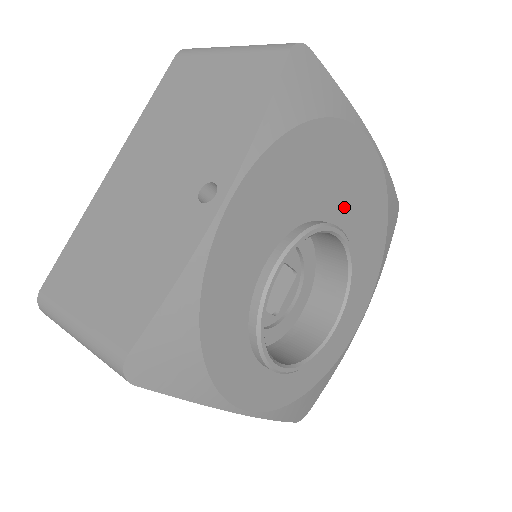
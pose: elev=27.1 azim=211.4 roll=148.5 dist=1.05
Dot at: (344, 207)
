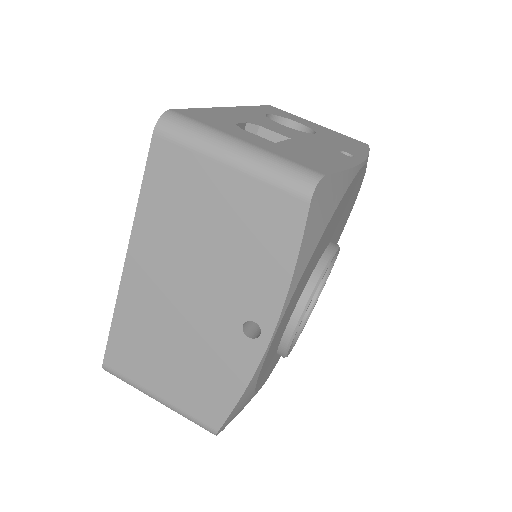
Dot at: (336, 227)
